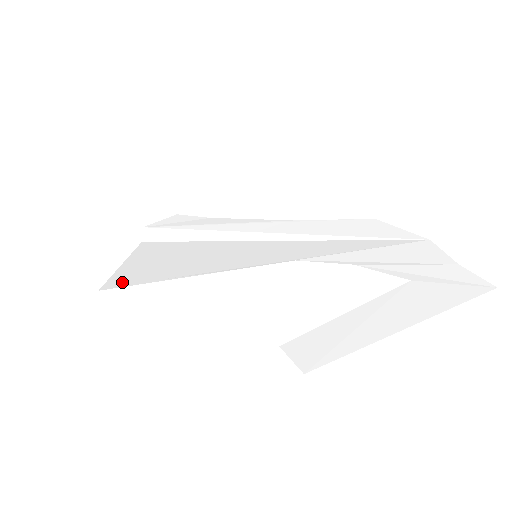
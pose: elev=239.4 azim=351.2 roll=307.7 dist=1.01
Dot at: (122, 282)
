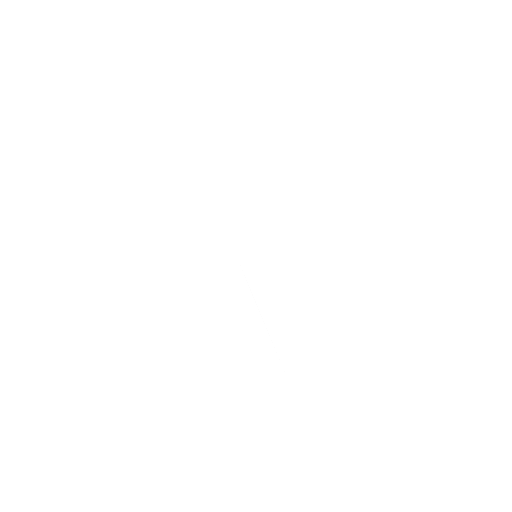
Dot at: (220, 183)
